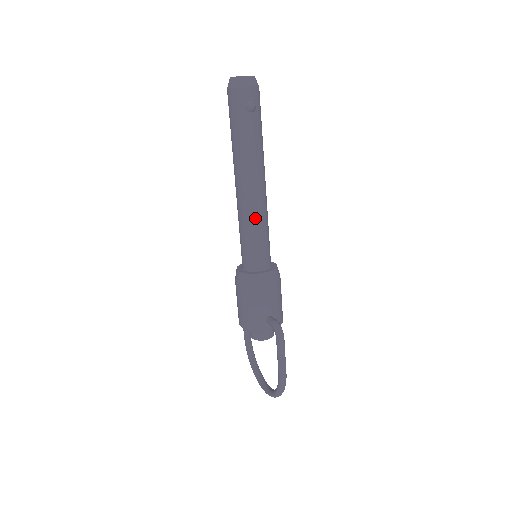
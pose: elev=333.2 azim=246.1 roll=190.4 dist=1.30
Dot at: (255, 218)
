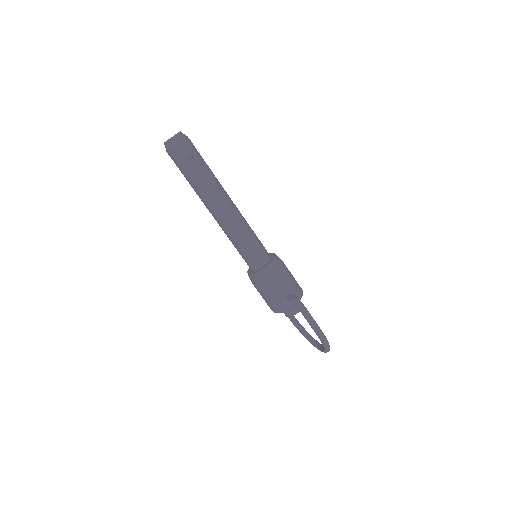
Dot at: (237, 231)
